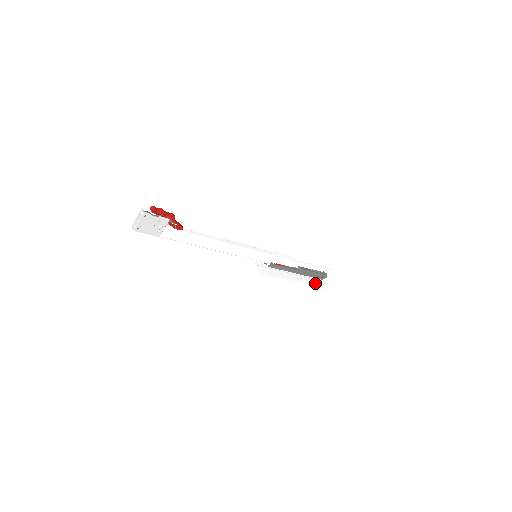
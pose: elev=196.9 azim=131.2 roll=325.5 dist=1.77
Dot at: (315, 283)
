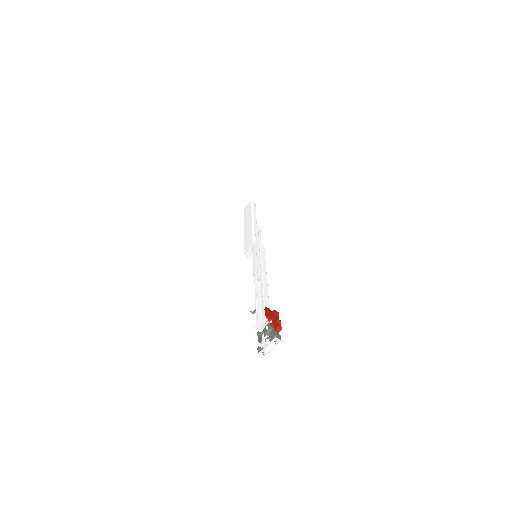
Dot at: occluded
